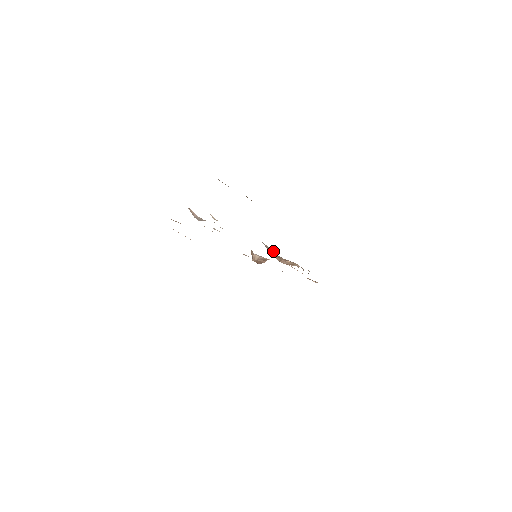
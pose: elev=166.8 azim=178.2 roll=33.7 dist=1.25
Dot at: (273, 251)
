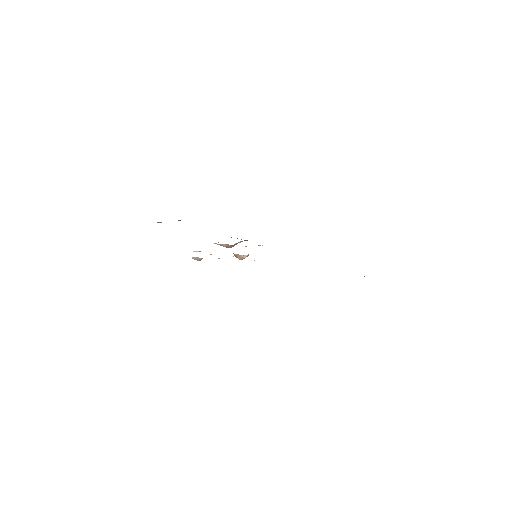
Dot at: (228, 245)
